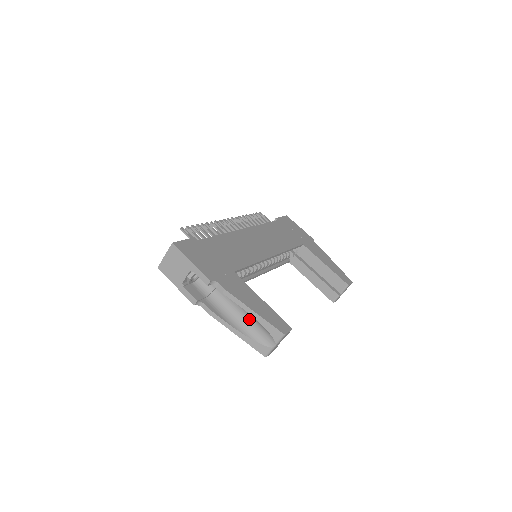
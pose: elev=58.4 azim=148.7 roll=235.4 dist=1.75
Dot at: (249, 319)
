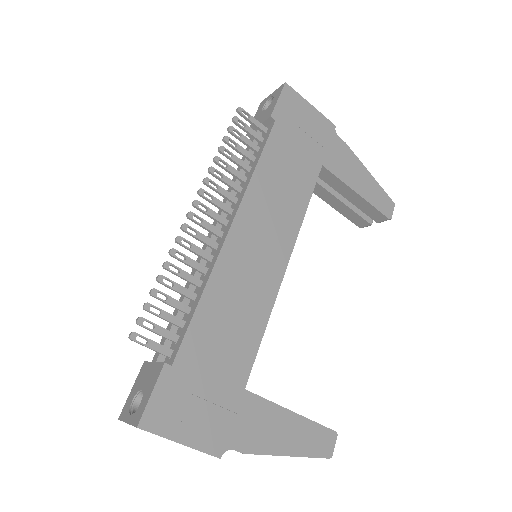
Dot at: occluded
